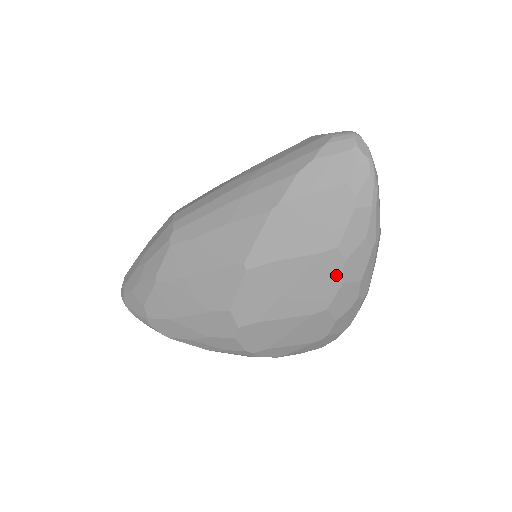
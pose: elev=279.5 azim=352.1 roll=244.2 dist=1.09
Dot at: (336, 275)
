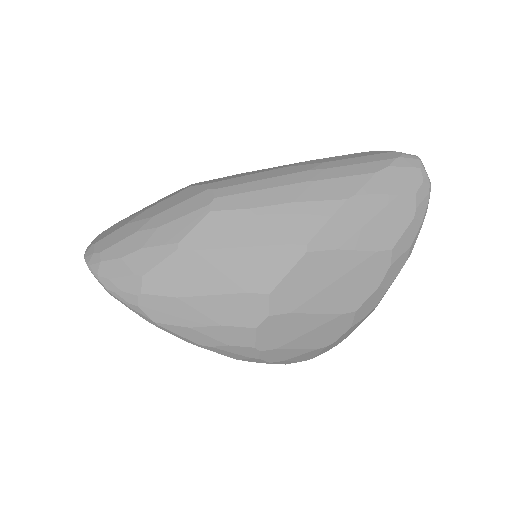
Dot at: (378, 277)
